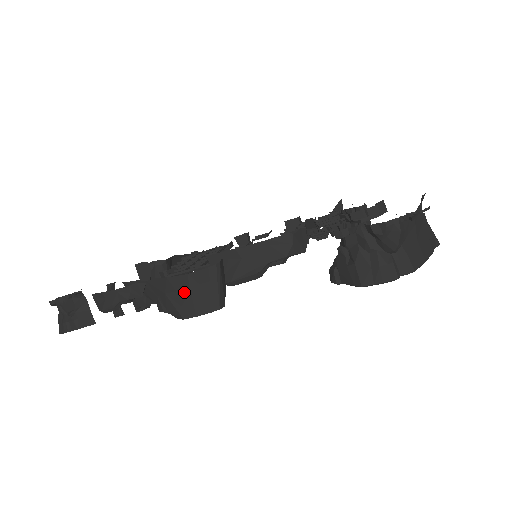
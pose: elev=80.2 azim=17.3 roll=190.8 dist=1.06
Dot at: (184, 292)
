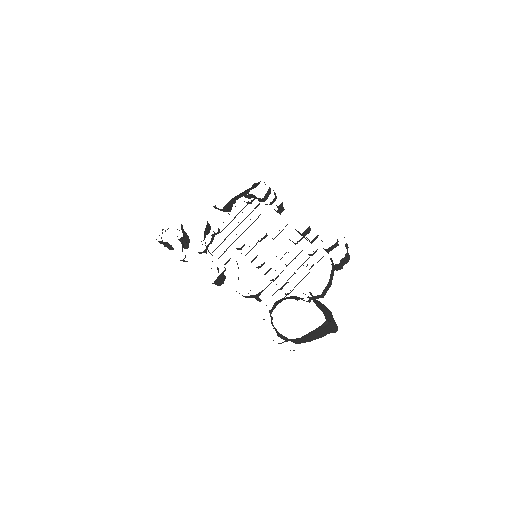
Dot at: occluded
